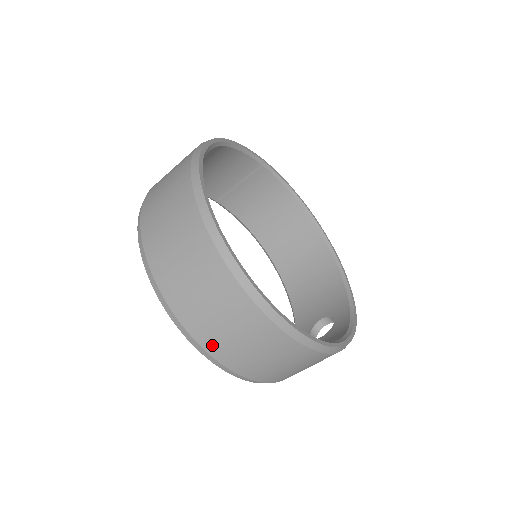
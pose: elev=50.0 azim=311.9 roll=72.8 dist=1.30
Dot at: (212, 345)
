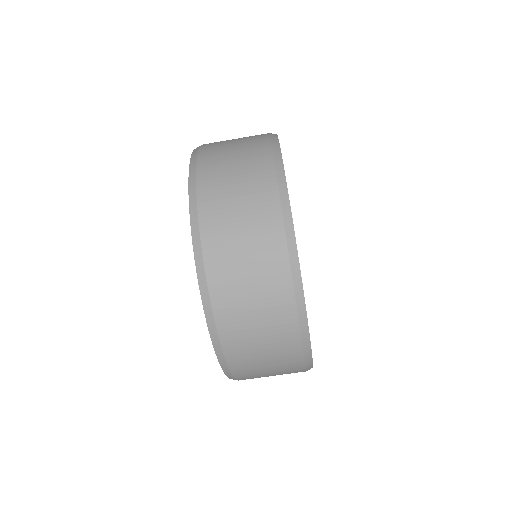
Dot at: (215, 257)
